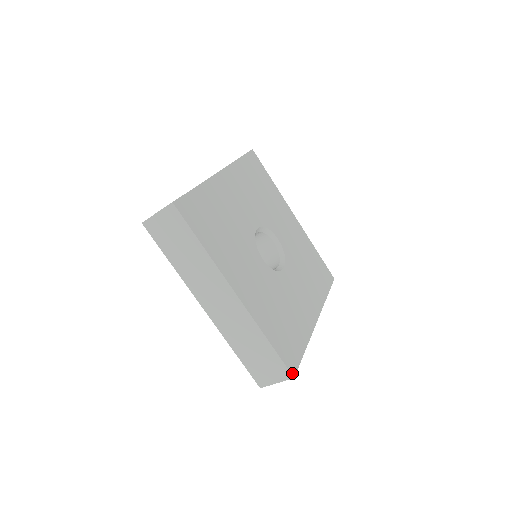
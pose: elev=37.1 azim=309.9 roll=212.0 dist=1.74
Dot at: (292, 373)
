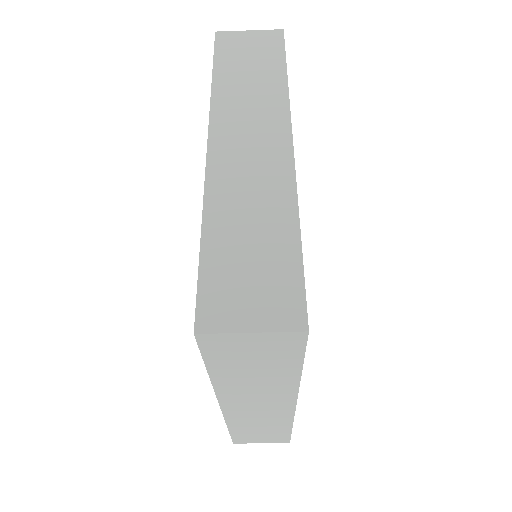
Dot at: occluded
